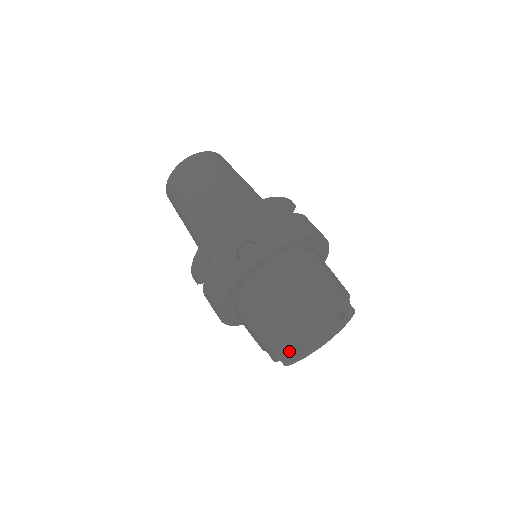
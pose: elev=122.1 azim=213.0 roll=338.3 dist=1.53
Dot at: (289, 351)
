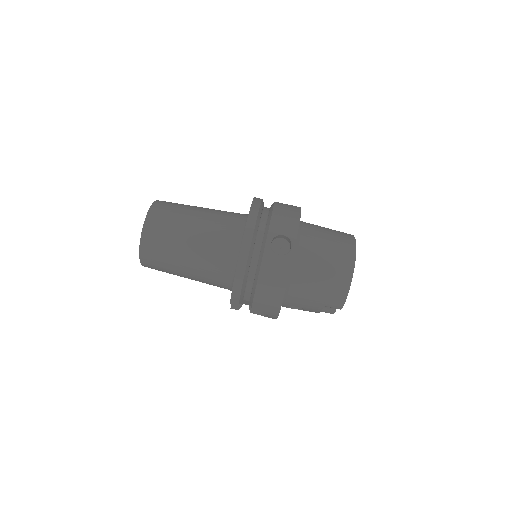
Dot at: occluded
